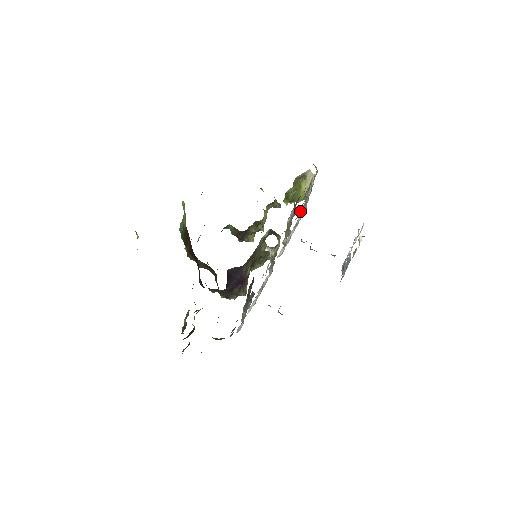
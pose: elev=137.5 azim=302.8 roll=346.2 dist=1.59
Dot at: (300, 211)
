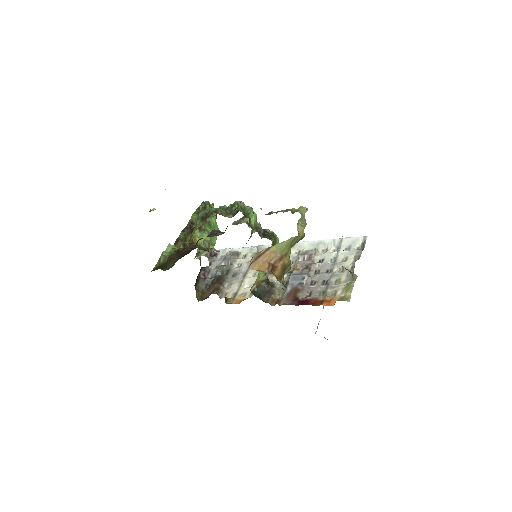
Dot at: (322, 270)
